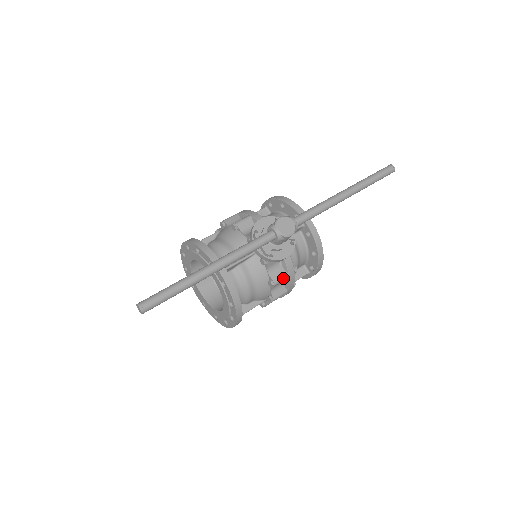
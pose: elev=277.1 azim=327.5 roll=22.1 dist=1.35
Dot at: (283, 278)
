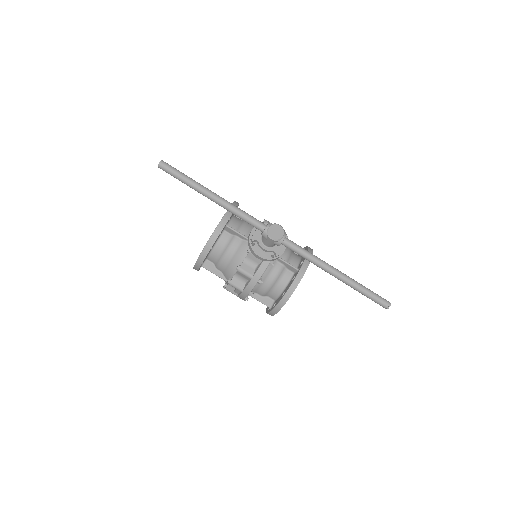
Dot at: (248, 274)
